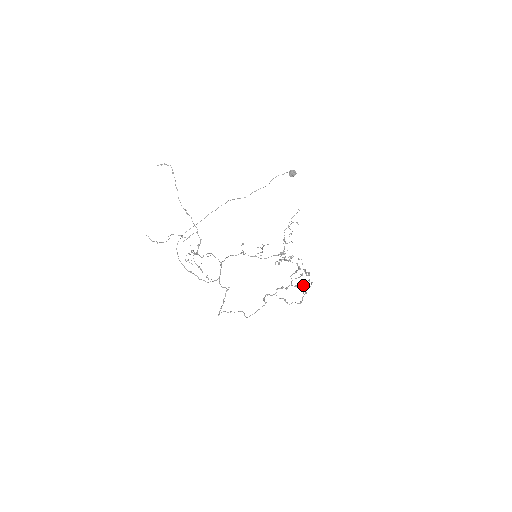
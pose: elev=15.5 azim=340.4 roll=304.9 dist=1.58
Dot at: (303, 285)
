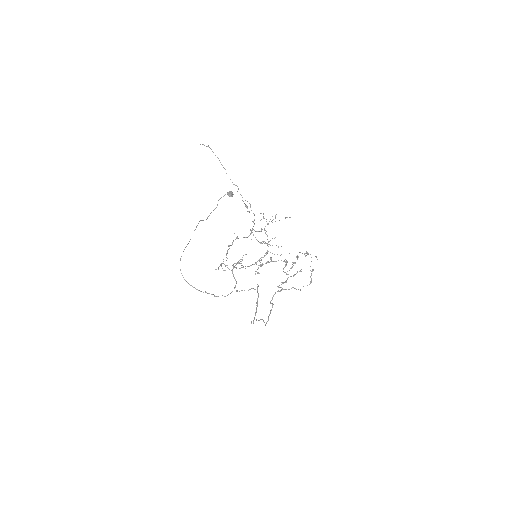
Dot at: occluded
